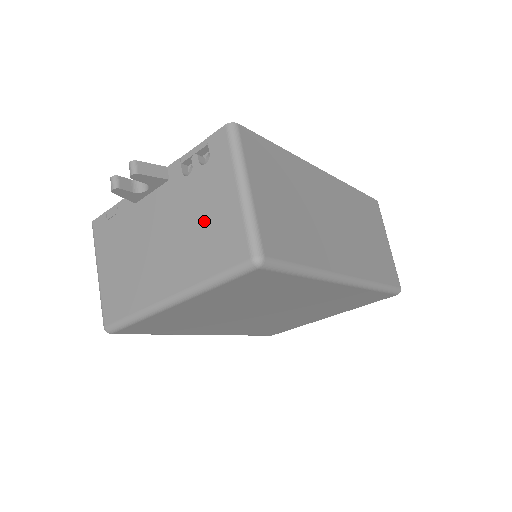
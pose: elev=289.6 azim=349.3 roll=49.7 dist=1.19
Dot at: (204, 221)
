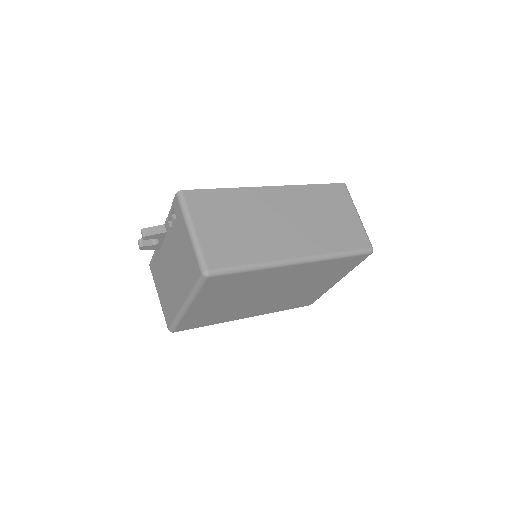
Dot at: (183, 255)
